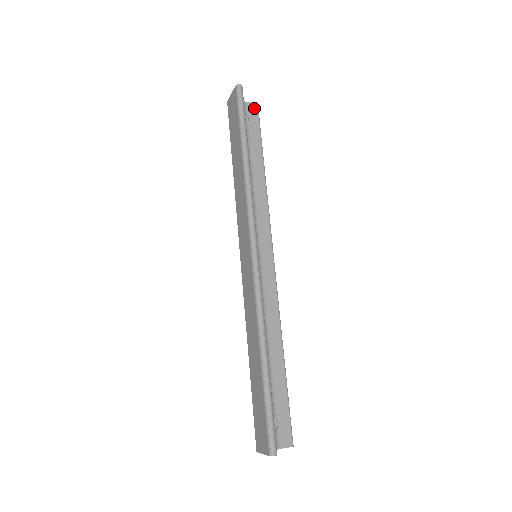
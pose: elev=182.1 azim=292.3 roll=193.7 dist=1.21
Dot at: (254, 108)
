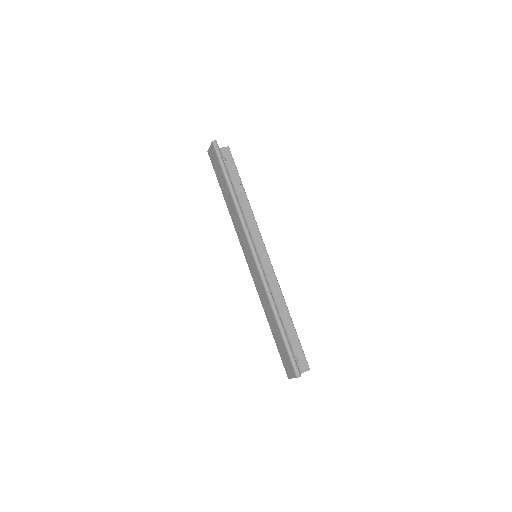
Dot at: (227, 151)
